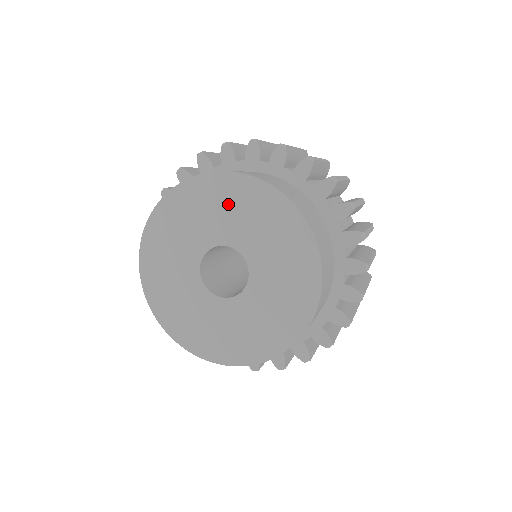
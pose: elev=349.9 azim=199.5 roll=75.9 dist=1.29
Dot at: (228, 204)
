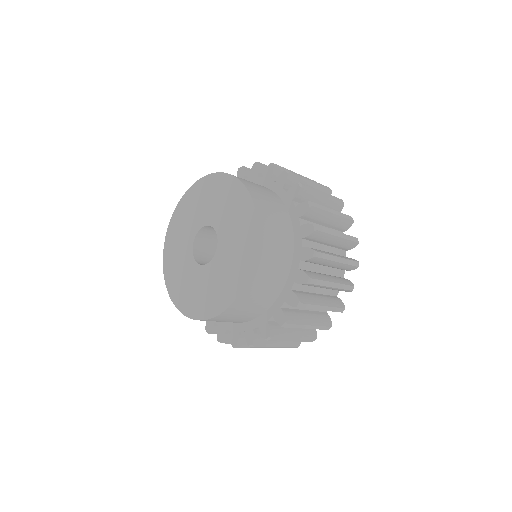
Dot at: (198, 201)
